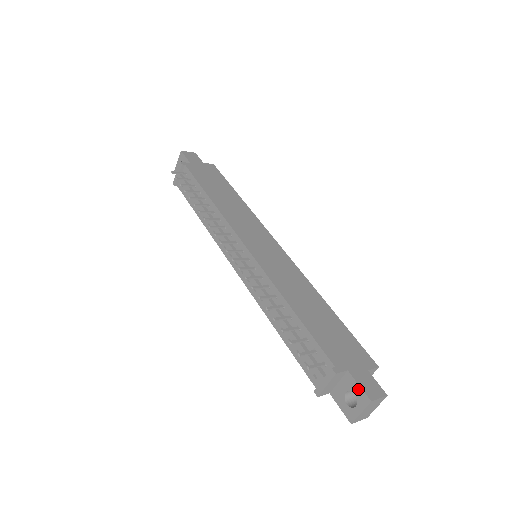
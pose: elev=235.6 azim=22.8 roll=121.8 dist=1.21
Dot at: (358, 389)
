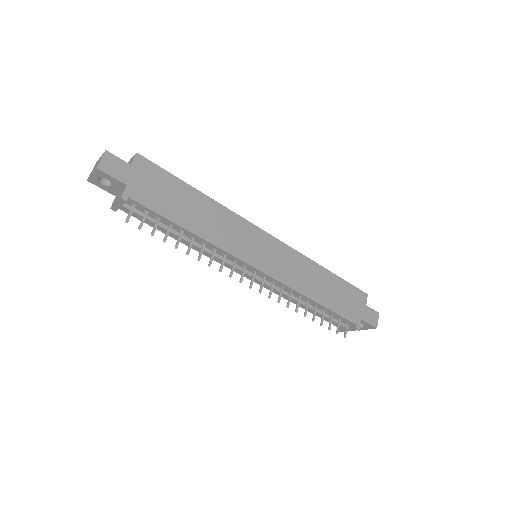
Dot at: (368, 325)
